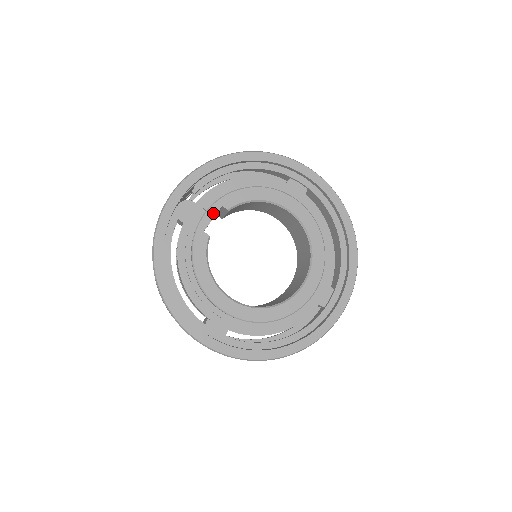
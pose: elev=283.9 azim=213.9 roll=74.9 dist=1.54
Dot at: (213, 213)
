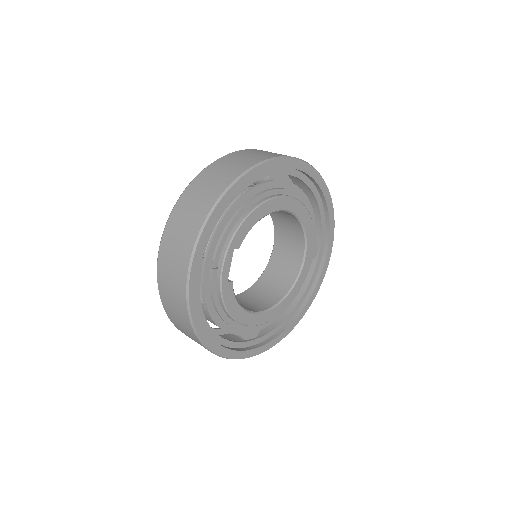
Dot at: (229, 261)
